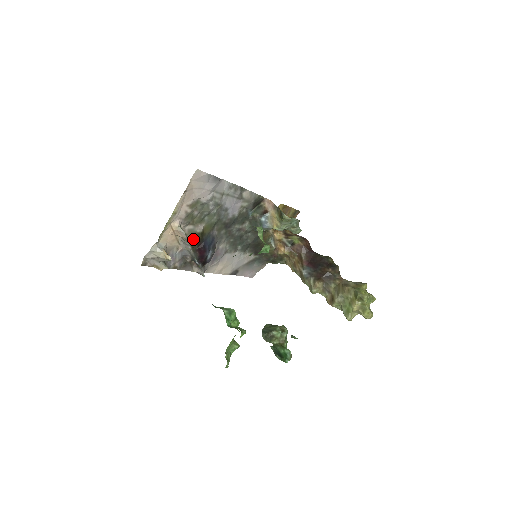
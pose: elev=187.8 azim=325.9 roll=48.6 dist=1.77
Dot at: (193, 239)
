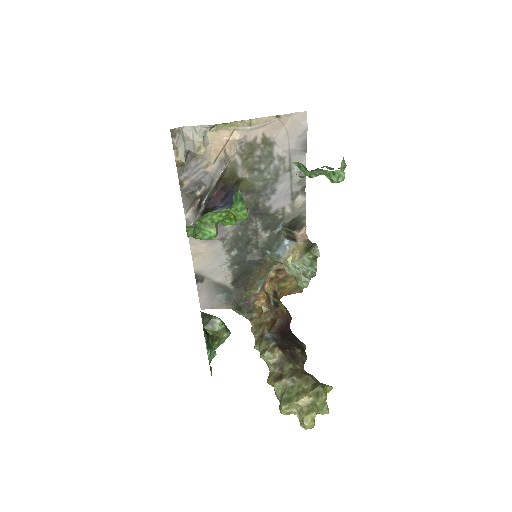
Dot at: (228, 174)
